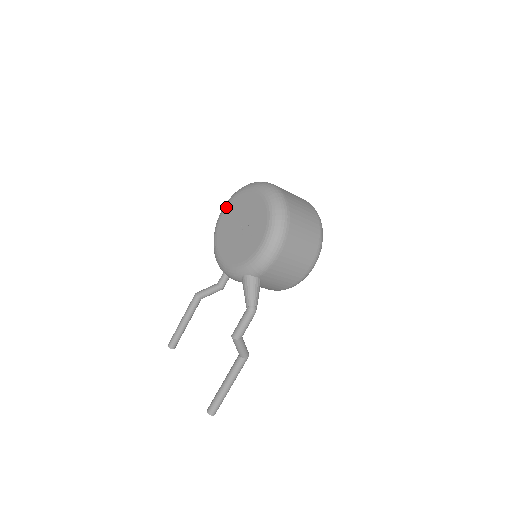
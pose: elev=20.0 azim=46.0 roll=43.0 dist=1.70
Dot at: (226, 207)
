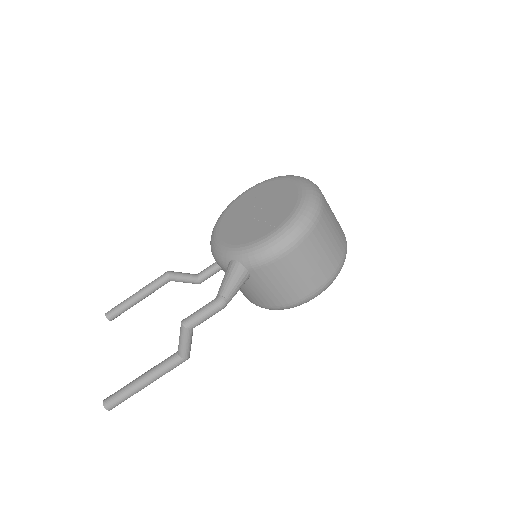
Dot at: (252, 188)
